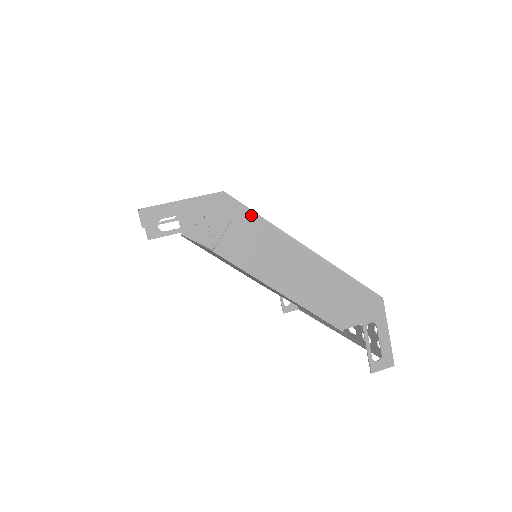
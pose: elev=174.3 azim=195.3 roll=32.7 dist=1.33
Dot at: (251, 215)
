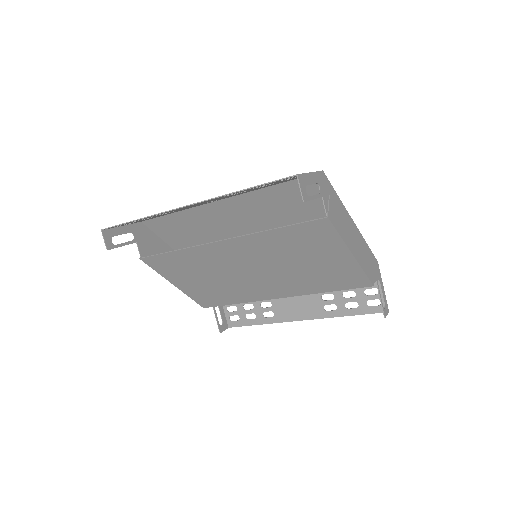
Dot at: (334, 192)
